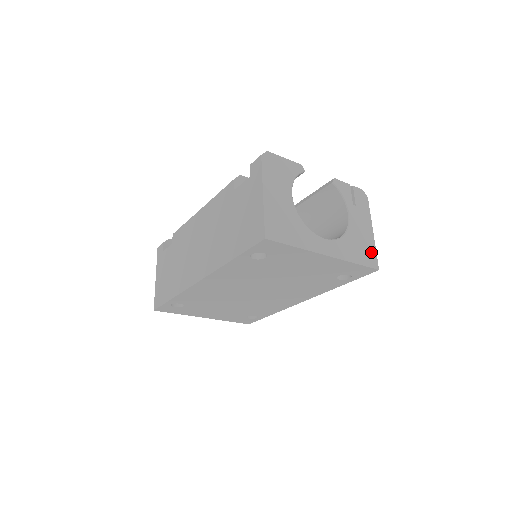
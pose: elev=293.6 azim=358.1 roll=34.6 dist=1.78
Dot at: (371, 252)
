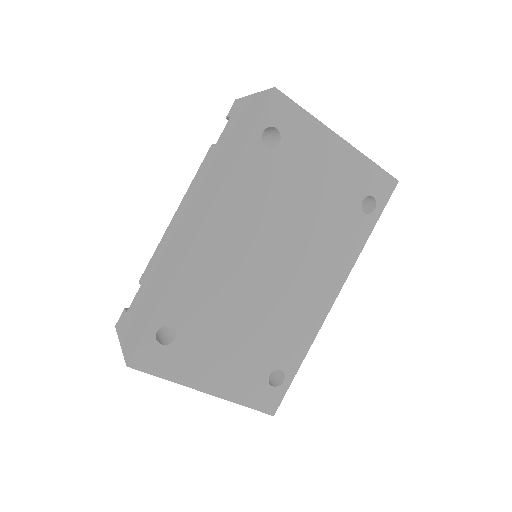
Dot at: occluded
